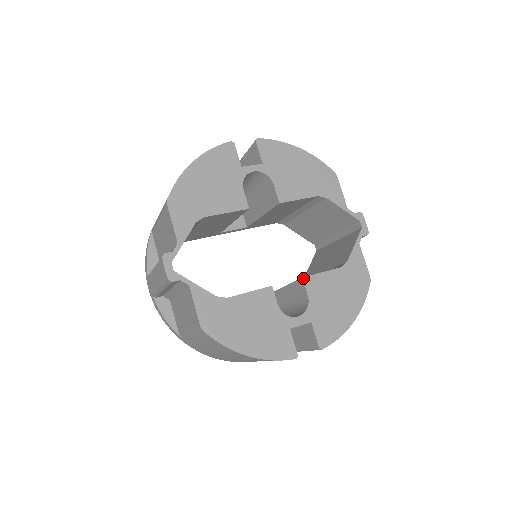
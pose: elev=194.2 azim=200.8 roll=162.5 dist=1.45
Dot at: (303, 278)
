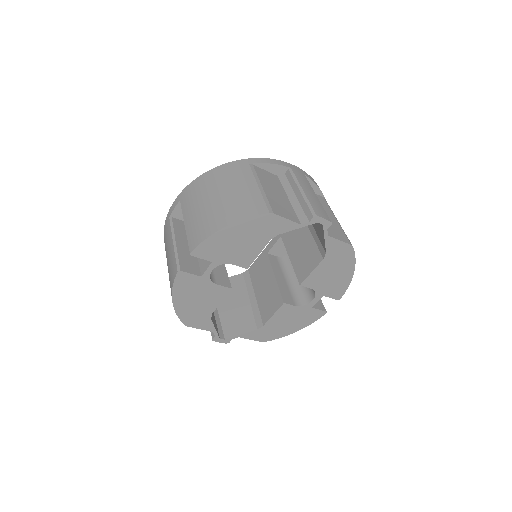
Dot at: (300, 285)
